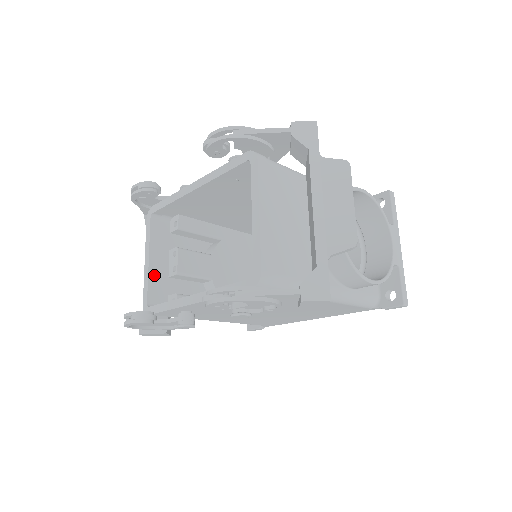
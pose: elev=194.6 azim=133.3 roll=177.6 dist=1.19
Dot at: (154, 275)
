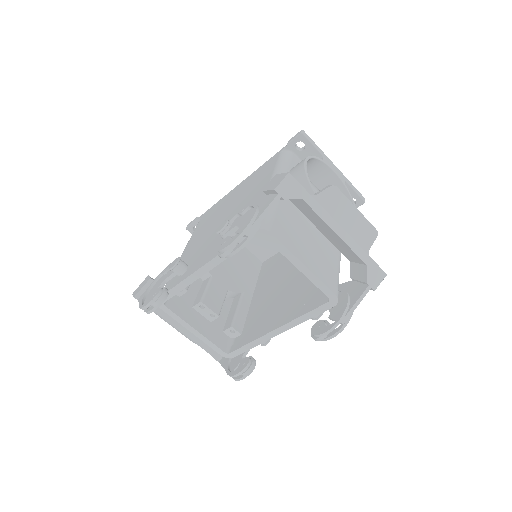
Dot at: (207, 333)
